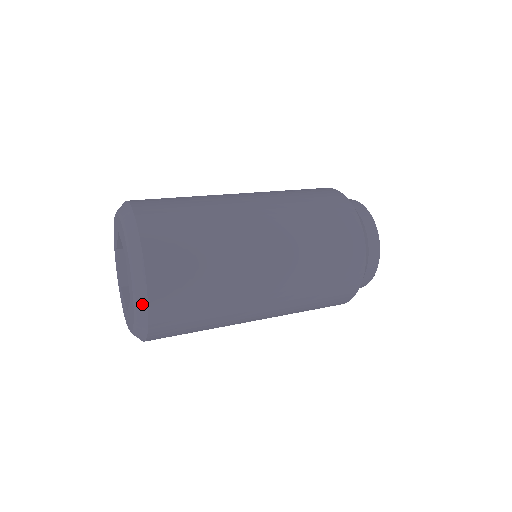
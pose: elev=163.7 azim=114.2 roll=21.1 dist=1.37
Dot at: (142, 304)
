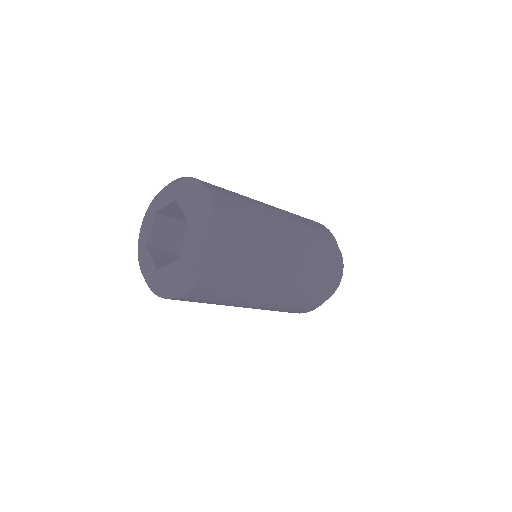
Dot at: (207, 204)
